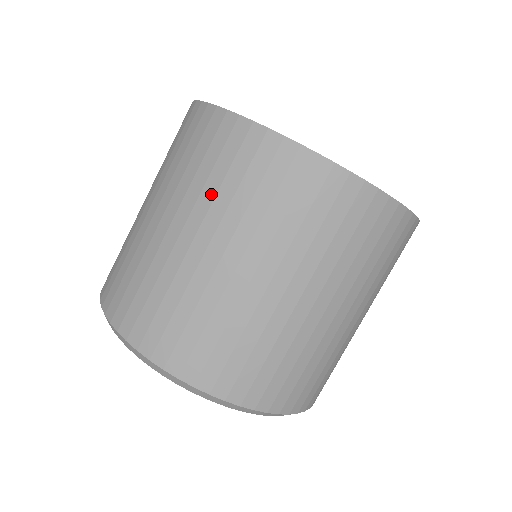
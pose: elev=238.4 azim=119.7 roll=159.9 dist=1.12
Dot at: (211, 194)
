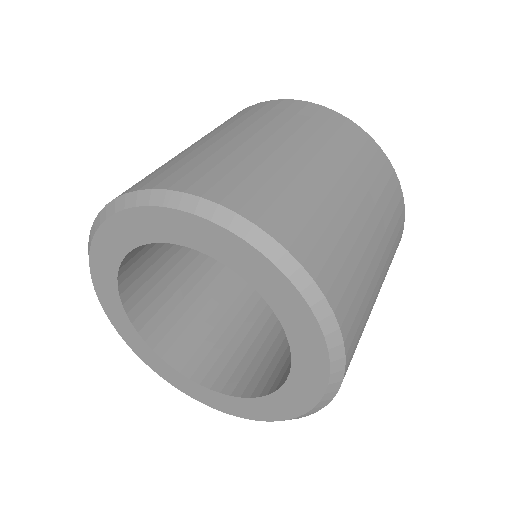
Dot at: (228, 124)
